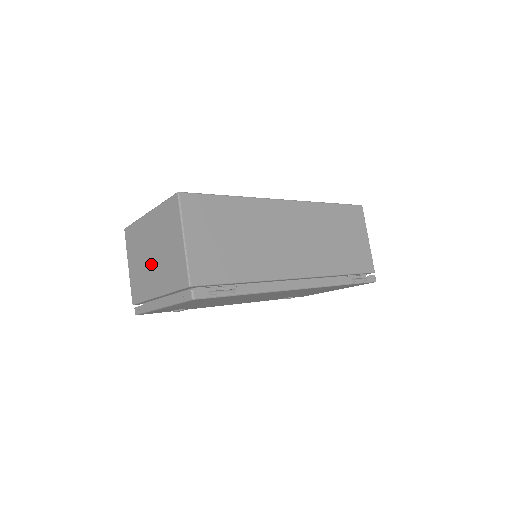
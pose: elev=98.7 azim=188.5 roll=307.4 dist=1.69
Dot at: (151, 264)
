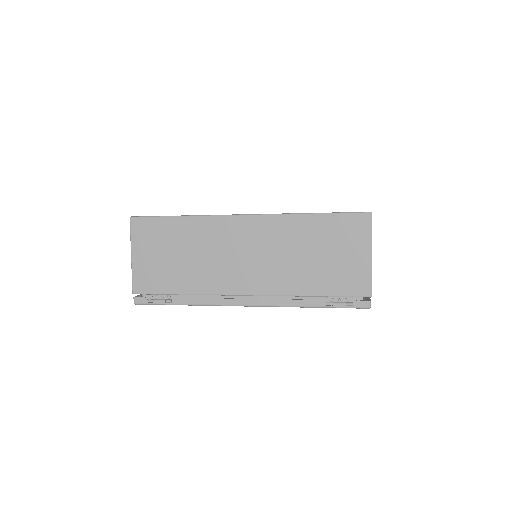
Dot at: occluded
